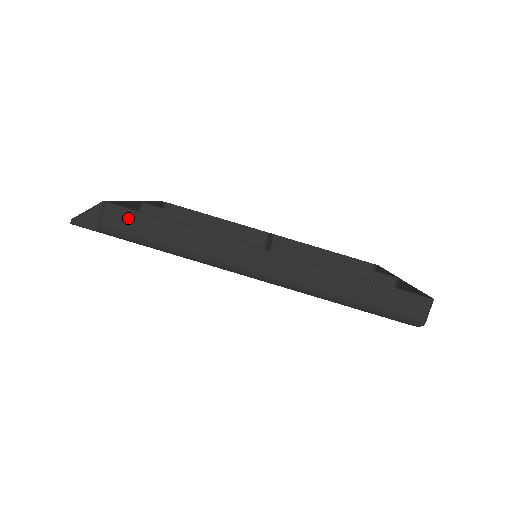
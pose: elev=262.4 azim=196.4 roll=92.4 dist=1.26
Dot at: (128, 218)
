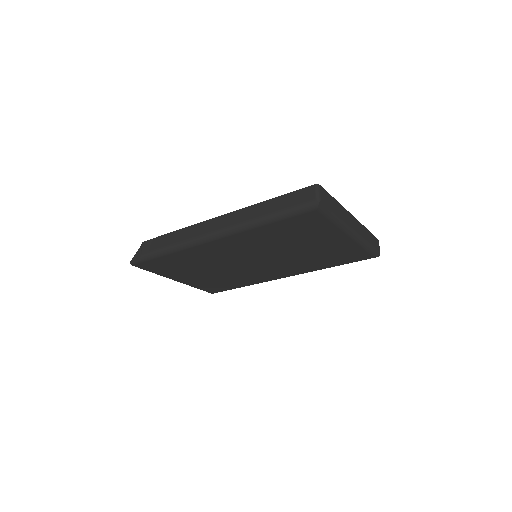
Dot at: (152, 244)
